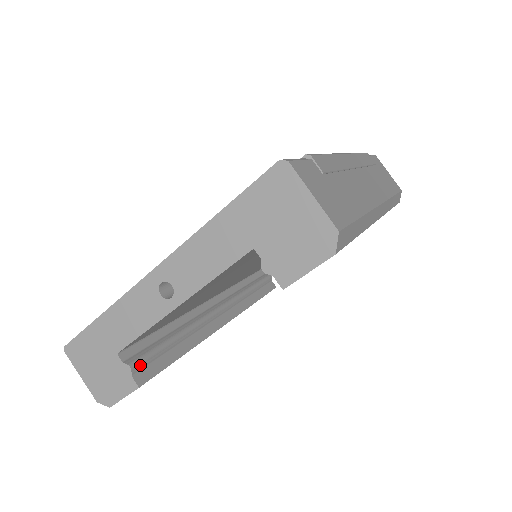
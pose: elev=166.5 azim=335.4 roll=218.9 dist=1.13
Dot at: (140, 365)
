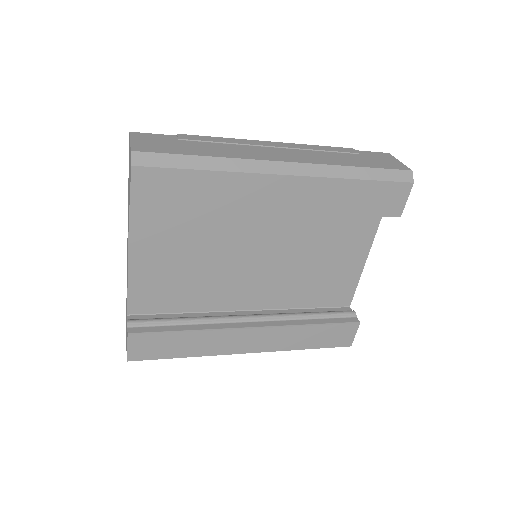
Dot at: (137, 323)
